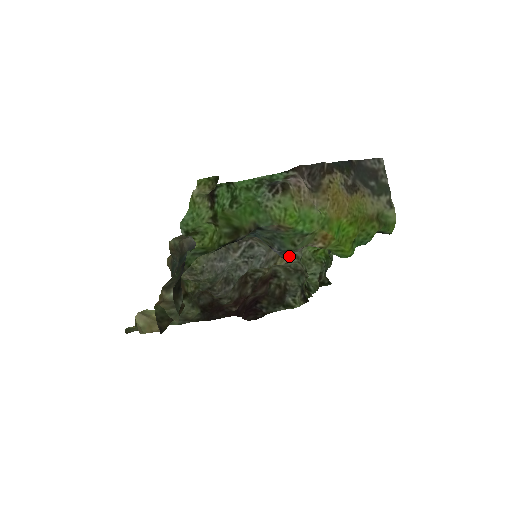
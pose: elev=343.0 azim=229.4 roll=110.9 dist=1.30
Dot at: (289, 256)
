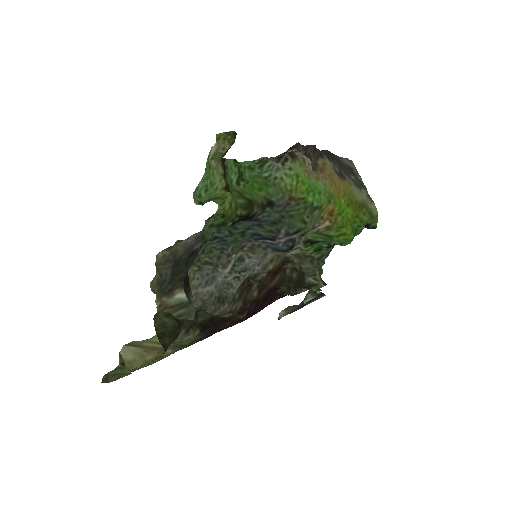
Dot at: (293, 247)
